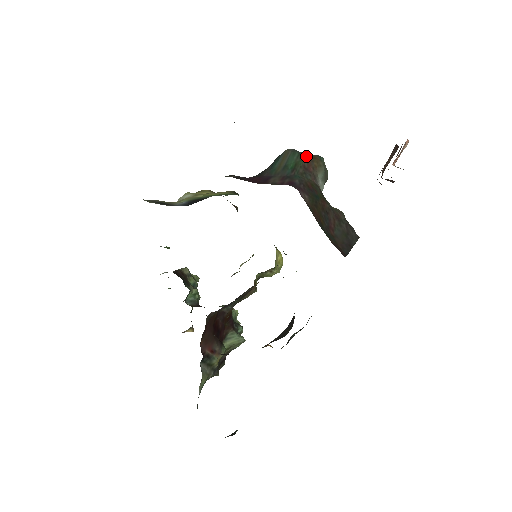
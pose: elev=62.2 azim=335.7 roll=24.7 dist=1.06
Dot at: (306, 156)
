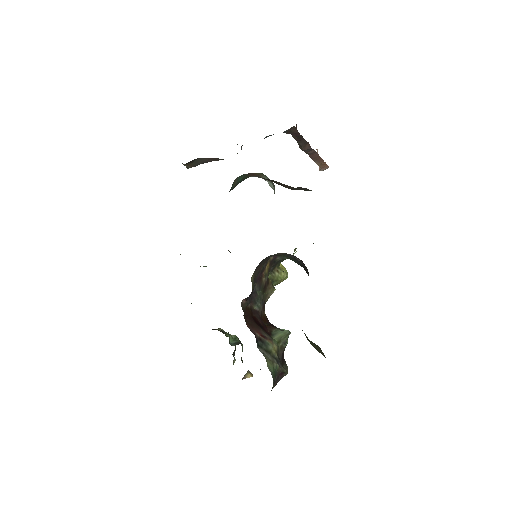
Dot at: (248, 173)
